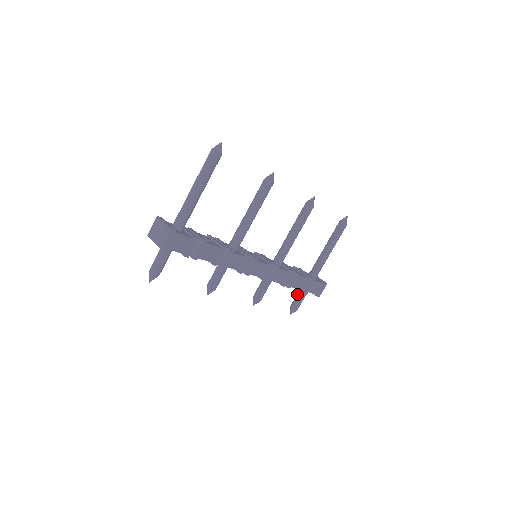
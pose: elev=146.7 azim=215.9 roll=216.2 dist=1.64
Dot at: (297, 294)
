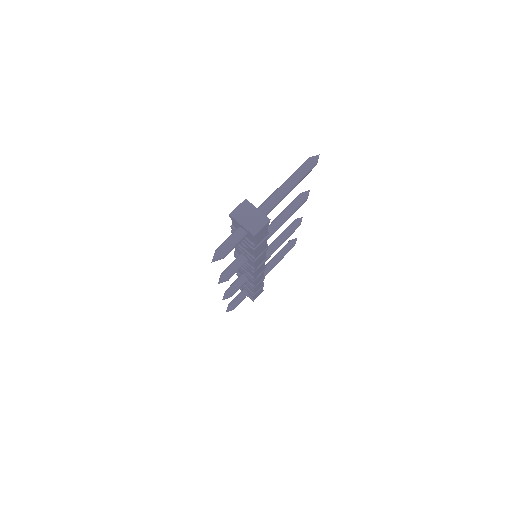
Dot at: (239, 295)
